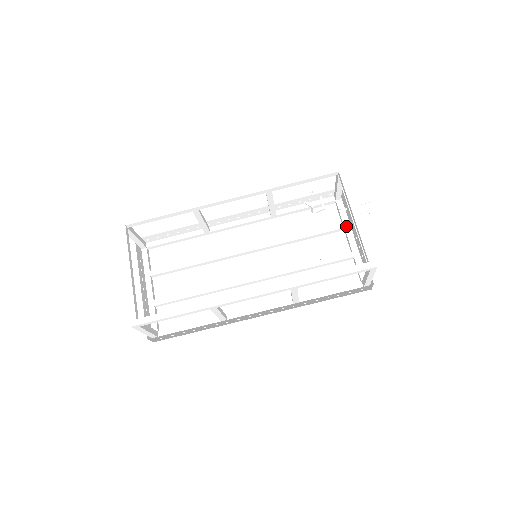
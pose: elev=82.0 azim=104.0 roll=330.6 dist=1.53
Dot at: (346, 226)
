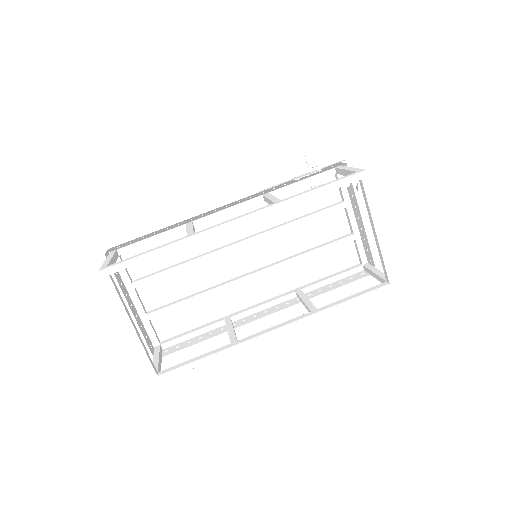
Dot at: (348, 205)
